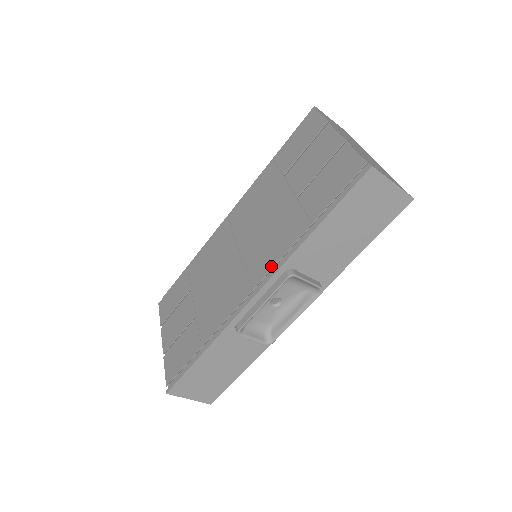
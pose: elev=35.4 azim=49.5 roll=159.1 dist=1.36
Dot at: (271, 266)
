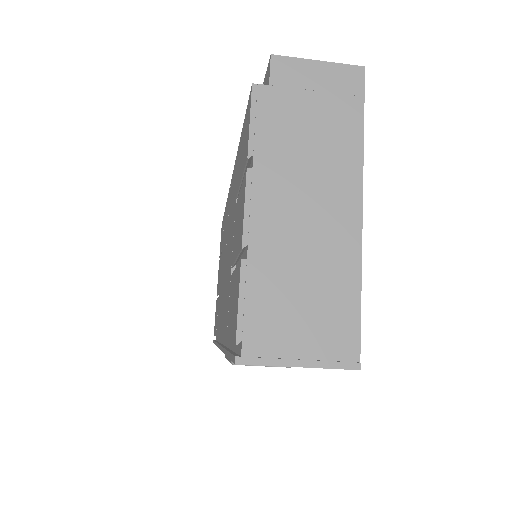
Dot at: occluded
